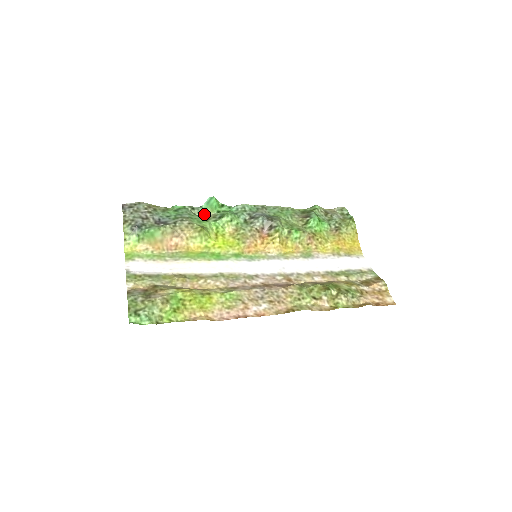
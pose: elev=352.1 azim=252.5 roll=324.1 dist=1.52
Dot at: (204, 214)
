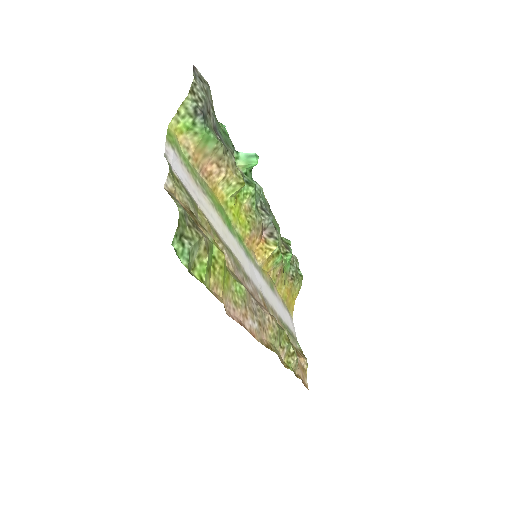
Dot at: occluded
